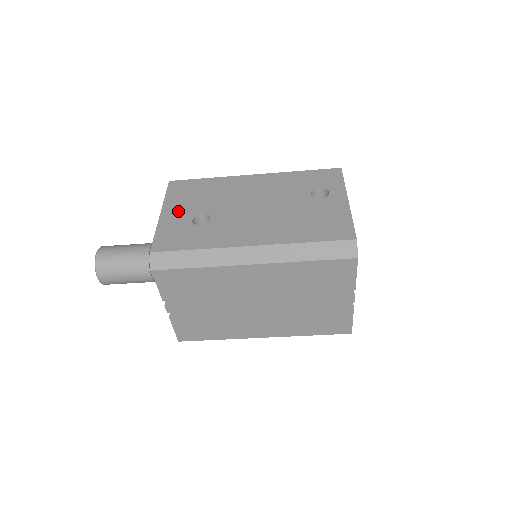
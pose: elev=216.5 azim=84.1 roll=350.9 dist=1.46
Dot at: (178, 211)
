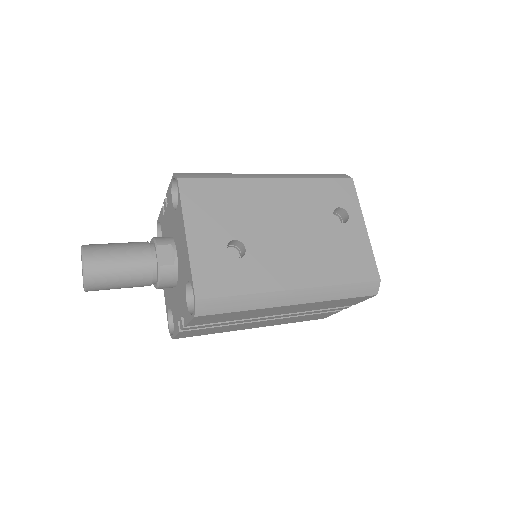
Dot at: (206, 234)
